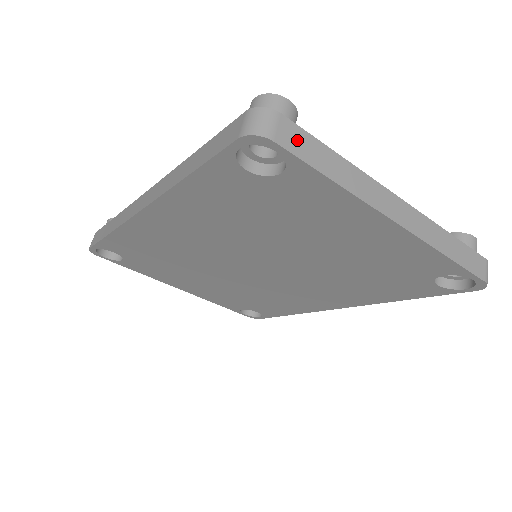
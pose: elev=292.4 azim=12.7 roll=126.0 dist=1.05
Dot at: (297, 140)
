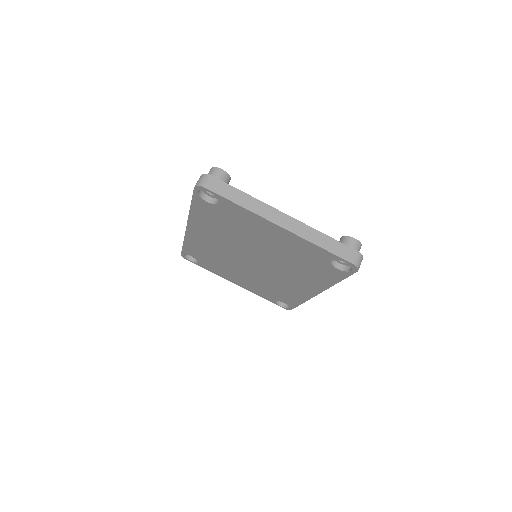
Dot at: (219, 187)
